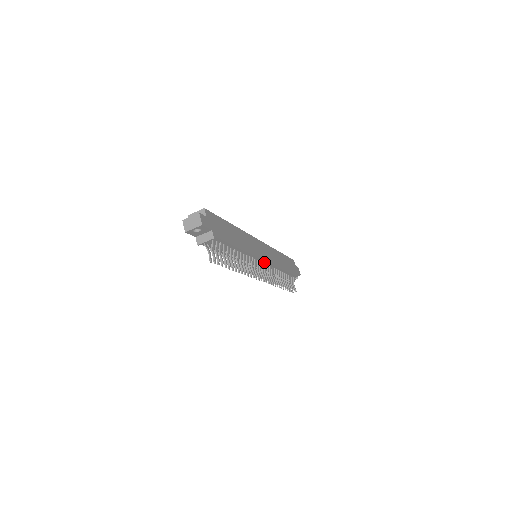
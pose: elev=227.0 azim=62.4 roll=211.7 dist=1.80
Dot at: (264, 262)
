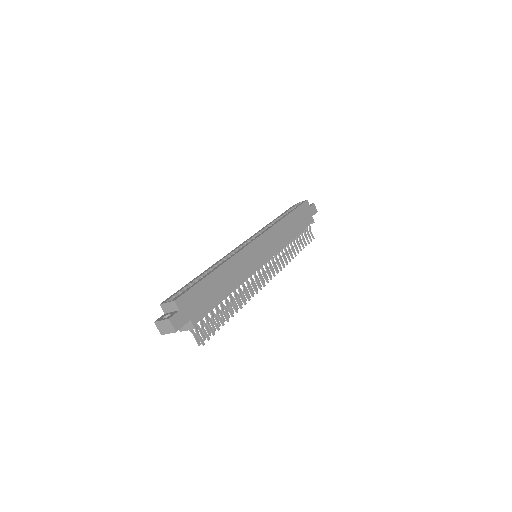
Dot at: (266, 261)
